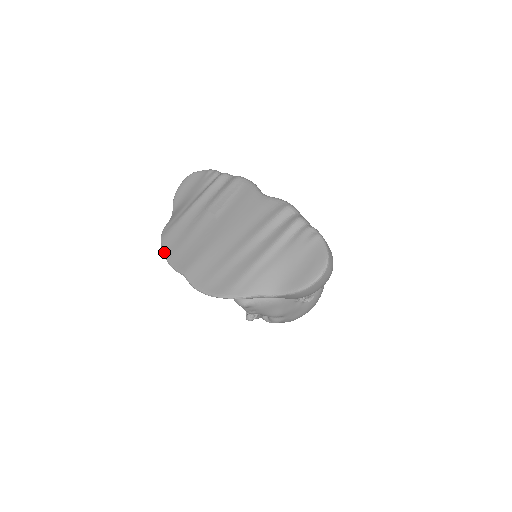
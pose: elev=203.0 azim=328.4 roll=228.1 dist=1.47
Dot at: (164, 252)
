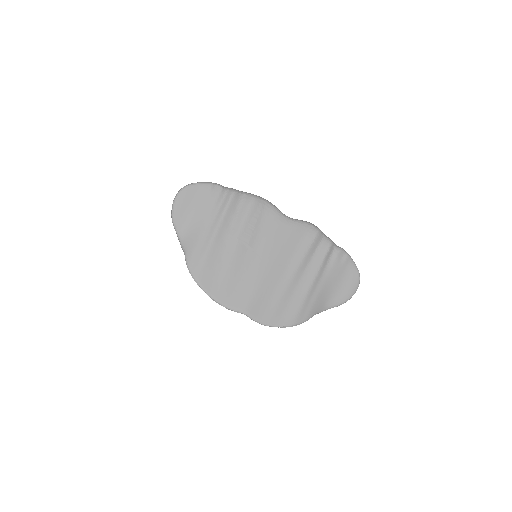
Dot at: (207, 293)
